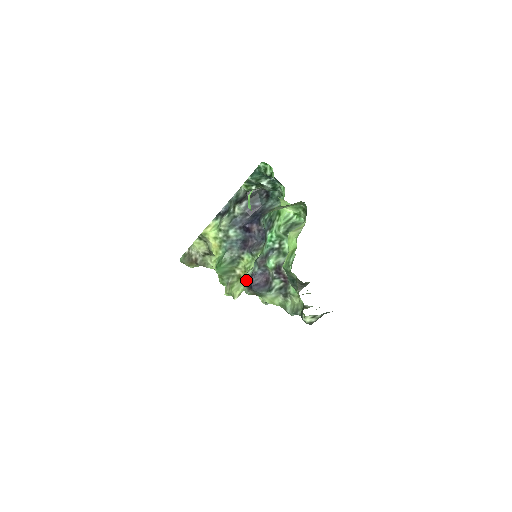
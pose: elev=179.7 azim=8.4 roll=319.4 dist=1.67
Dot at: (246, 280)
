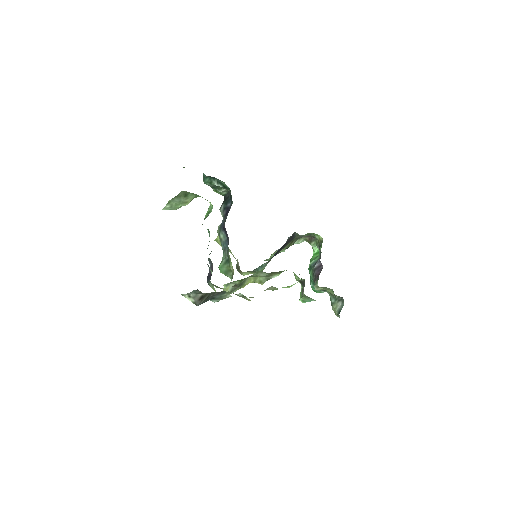
Dot at: occluded
